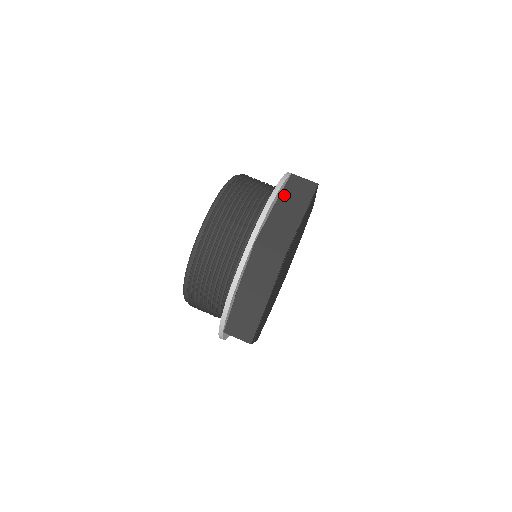
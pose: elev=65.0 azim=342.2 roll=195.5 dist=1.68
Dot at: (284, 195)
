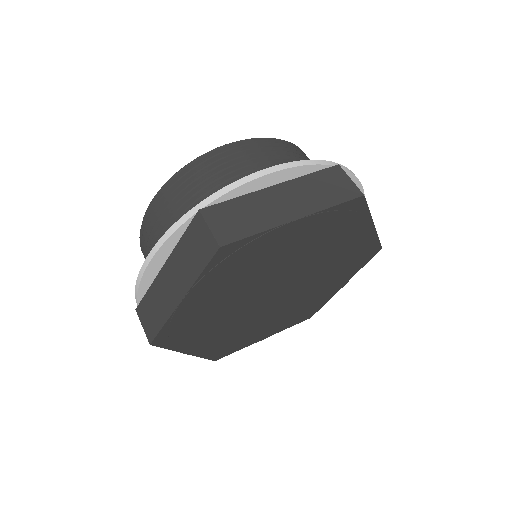
Dot at: (177, 251)
